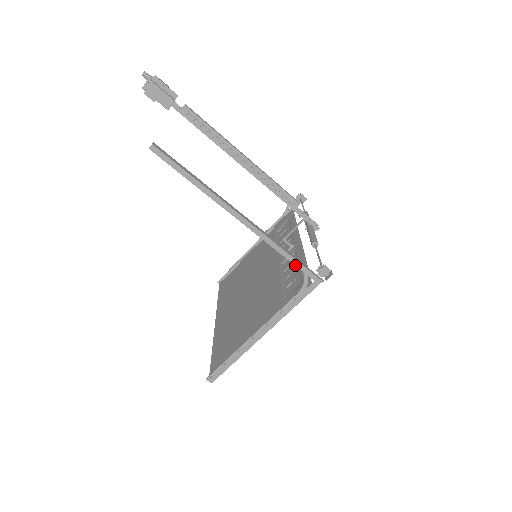
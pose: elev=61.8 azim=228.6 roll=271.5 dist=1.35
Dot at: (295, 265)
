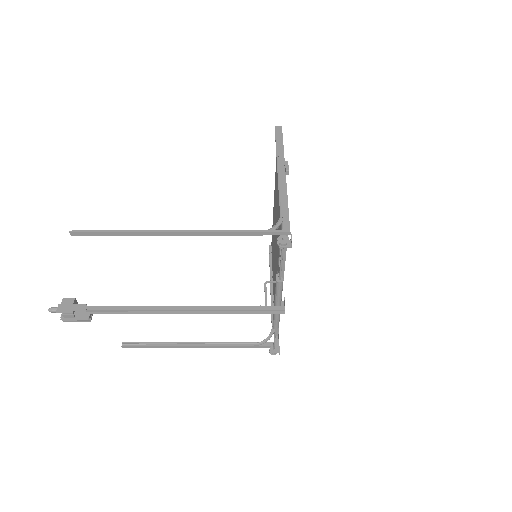
Dot at: (253, 342)
